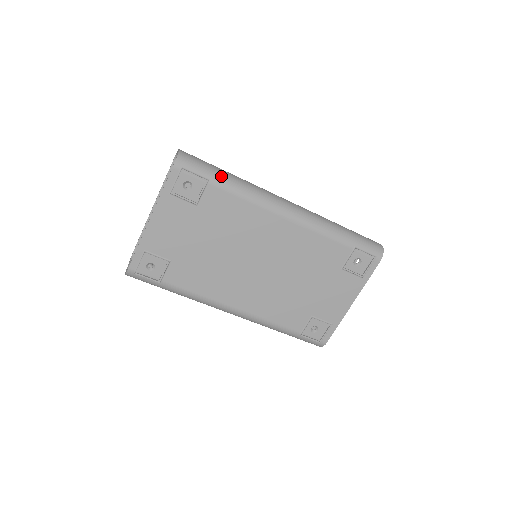
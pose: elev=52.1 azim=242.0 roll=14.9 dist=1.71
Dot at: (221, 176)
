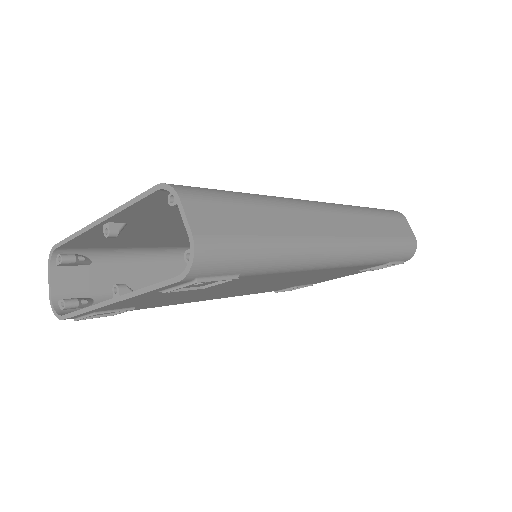
Dot at: (261, 261)
